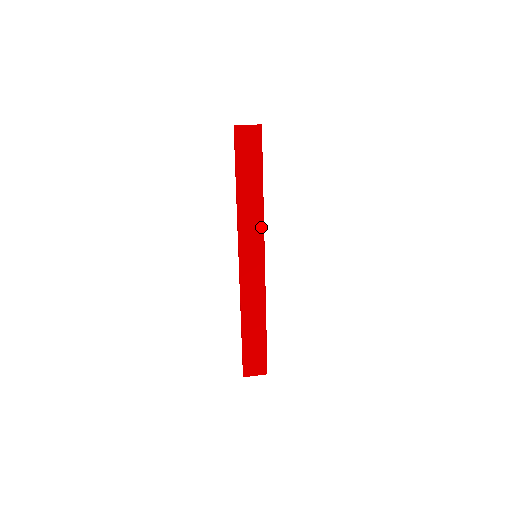
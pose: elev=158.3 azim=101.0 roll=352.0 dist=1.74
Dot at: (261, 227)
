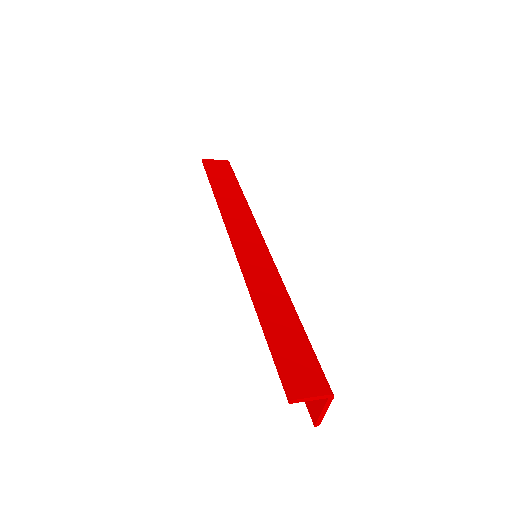
Dot at: (252, 220)
